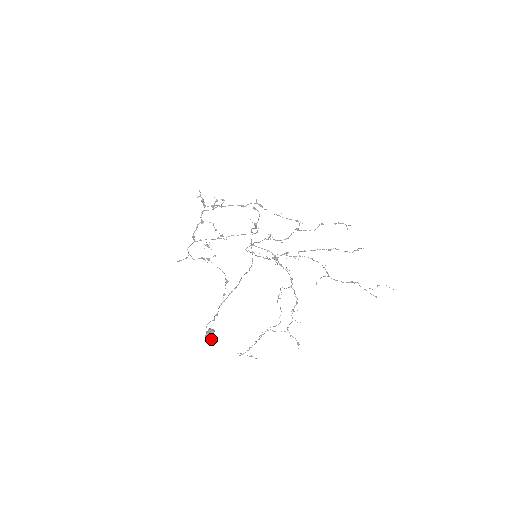
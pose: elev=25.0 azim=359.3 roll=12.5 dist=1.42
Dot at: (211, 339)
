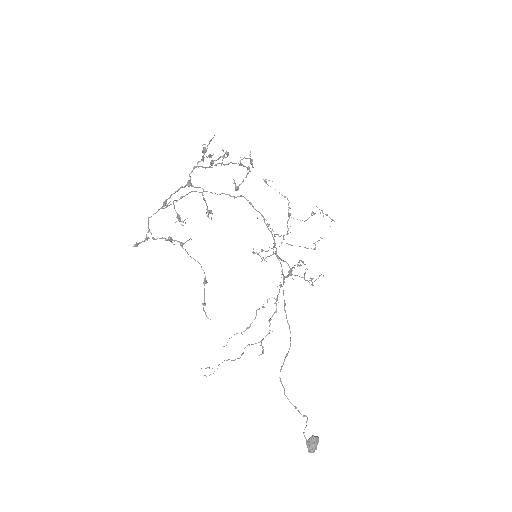
Dot at: (316, 449)
